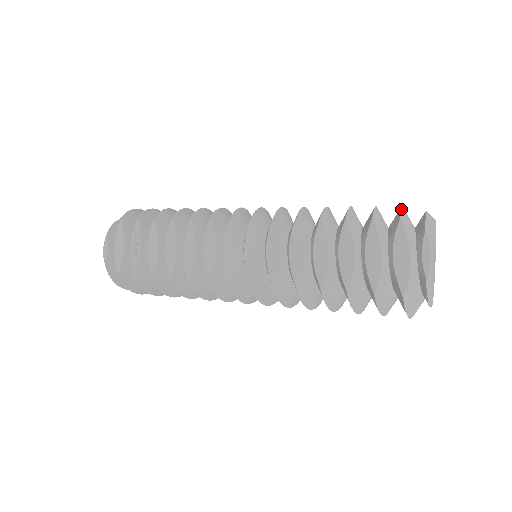
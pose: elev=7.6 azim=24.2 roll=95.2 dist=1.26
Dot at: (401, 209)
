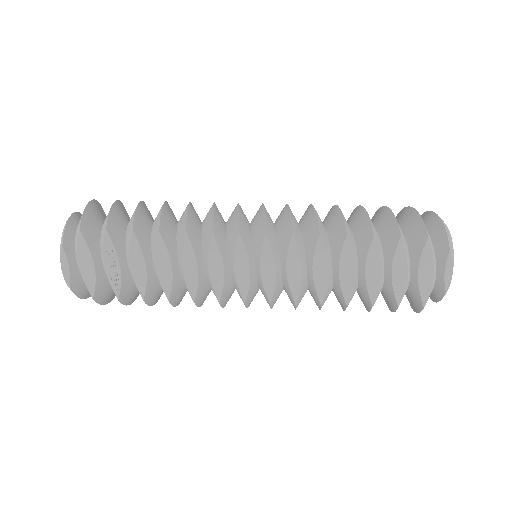
Dot at: occluded
